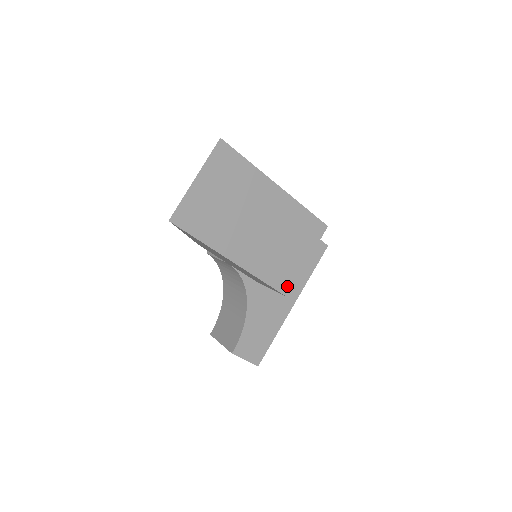
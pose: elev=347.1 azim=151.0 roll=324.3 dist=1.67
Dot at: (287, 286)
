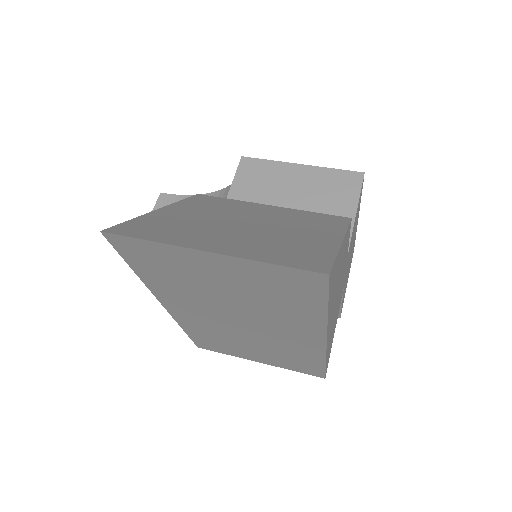
Dot at: (209, 347)
